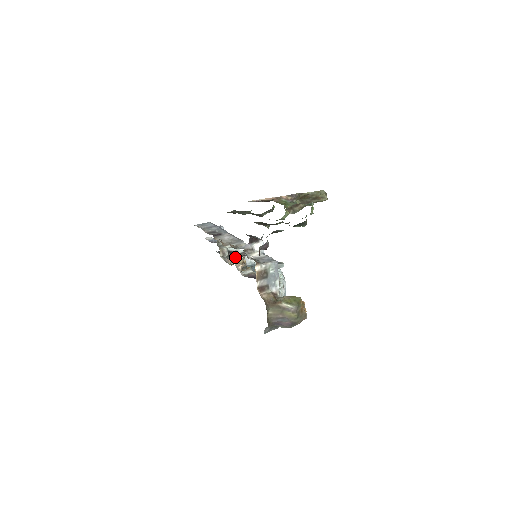
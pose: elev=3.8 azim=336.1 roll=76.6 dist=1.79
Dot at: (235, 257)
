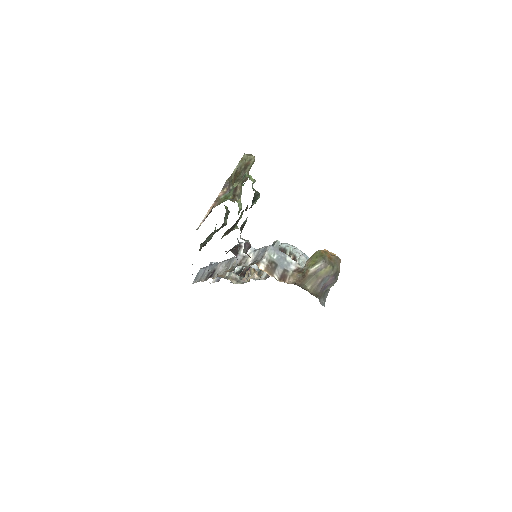
Dot at: (246, 272)
